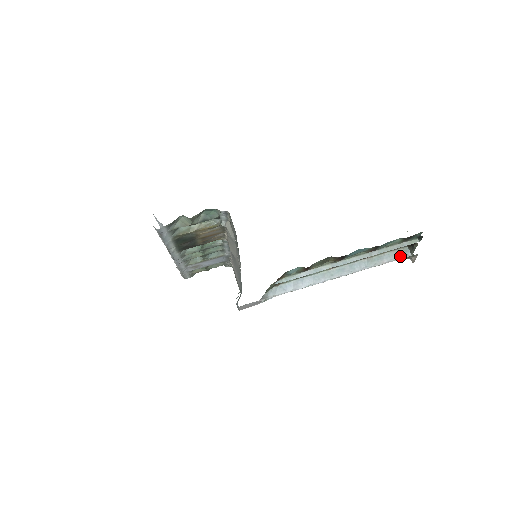
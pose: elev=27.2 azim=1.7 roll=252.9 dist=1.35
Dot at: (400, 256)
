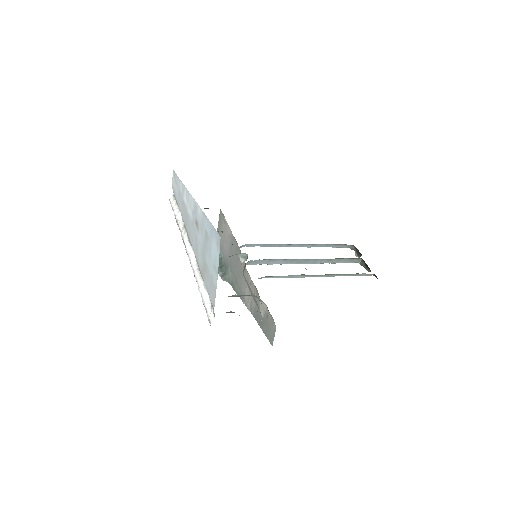
Dot at: (352, 262)
